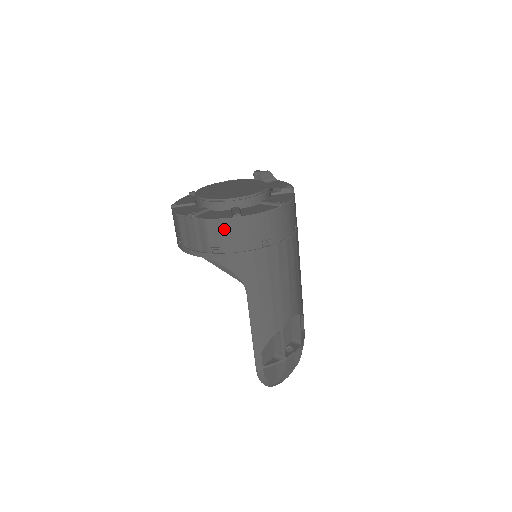
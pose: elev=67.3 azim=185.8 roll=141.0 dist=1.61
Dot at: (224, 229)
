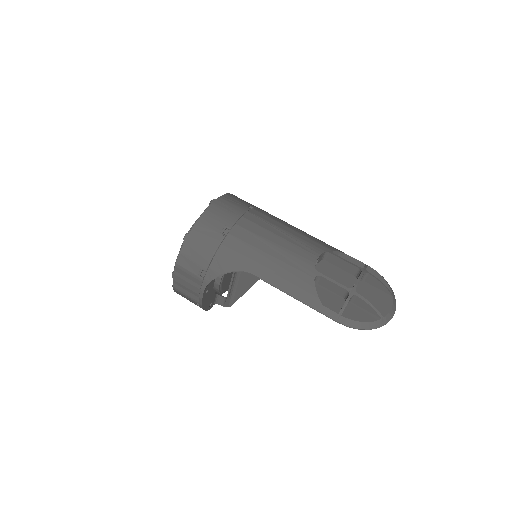
Dot at: (189, 254)
